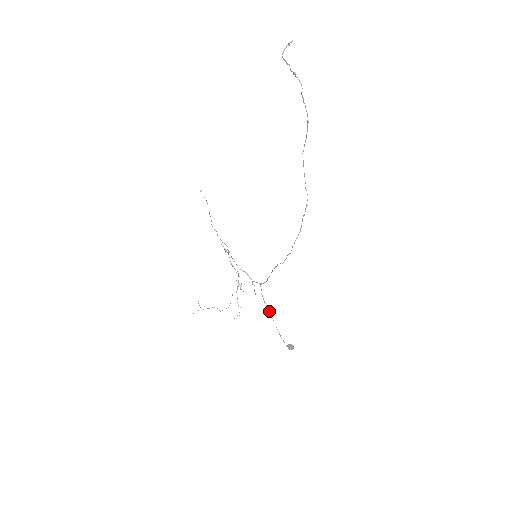
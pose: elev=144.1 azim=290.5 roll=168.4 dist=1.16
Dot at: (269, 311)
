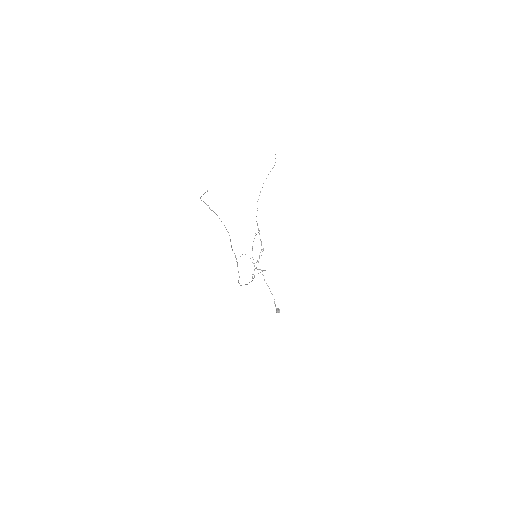
Dot at: occluded
